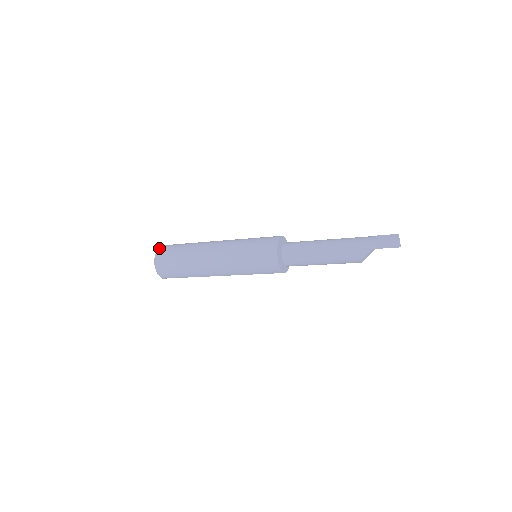
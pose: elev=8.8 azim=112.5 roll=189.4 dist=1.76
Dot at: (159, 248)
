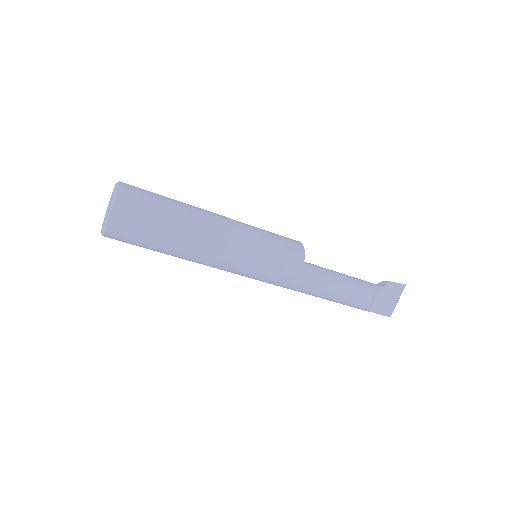
Dot at: occluded
